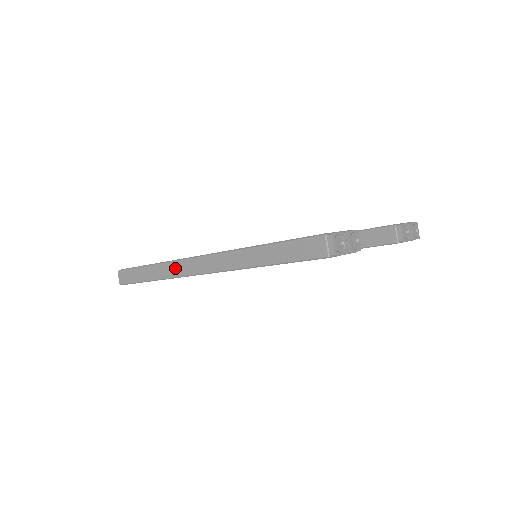
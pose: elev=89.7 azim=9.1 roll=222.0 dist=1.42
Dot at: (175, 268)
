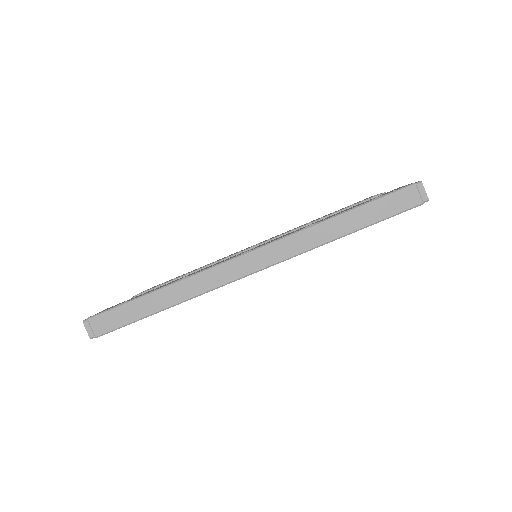
Dot at: (206, 280)
